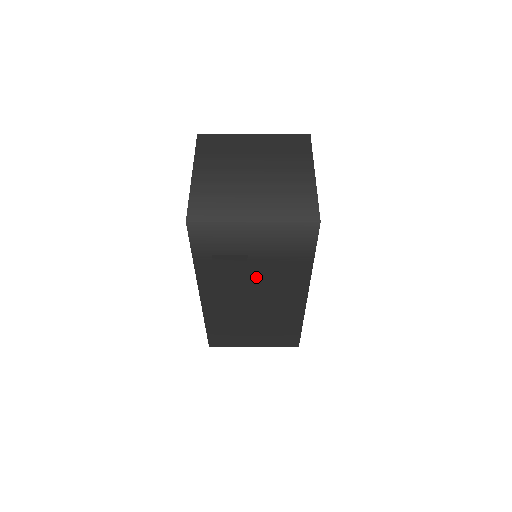
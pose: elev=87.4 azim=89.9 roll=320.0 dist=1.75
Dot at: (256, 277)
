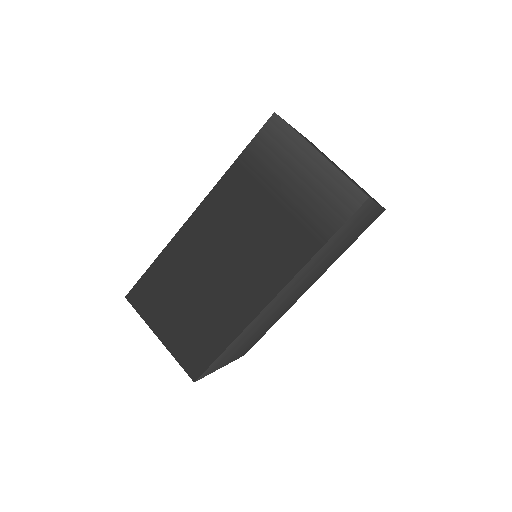
Dot at: (260, 226)
